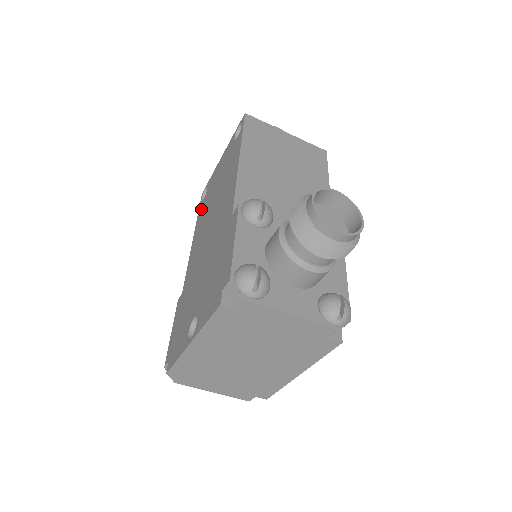
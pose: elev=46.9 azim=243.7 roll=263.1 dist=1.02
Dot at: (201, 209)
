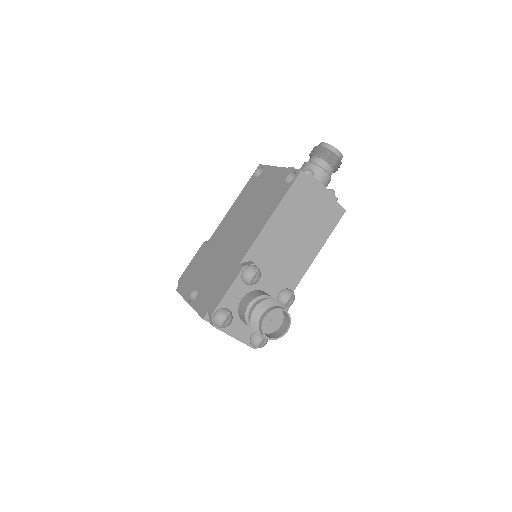
Dot at: (249, 186)
